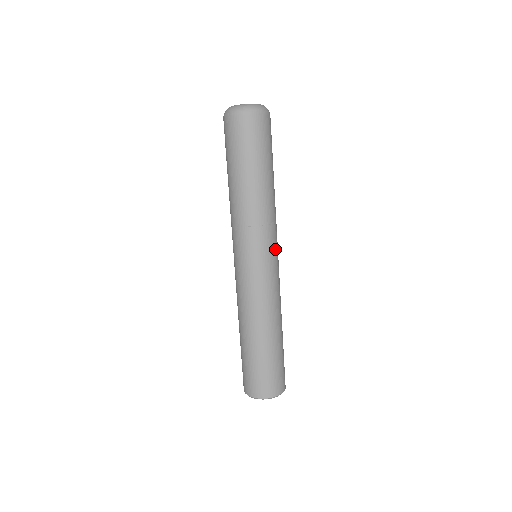
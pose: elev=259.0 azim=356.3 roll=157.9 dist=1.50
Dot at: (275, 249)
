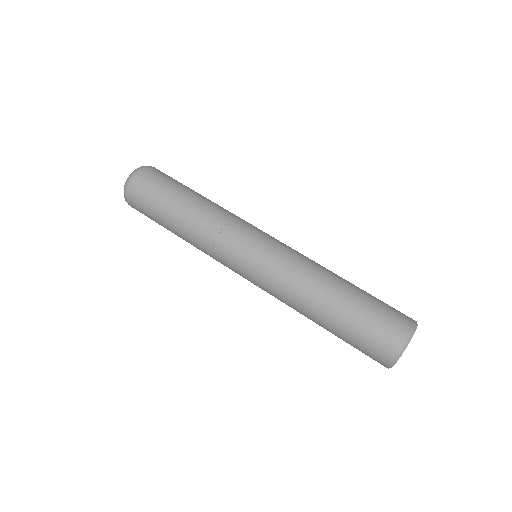
Dot at: (257, 231)
